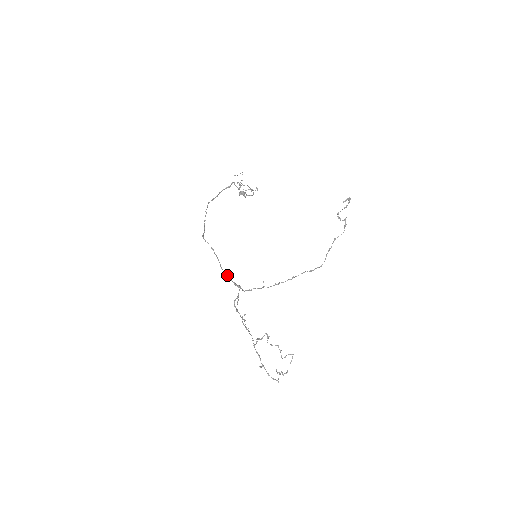
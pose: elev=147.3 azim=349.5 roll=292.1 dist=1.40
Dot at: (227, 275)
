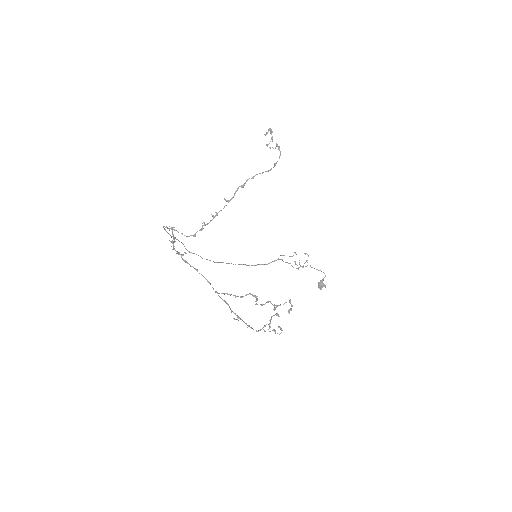
Dot at: (164, 228)
